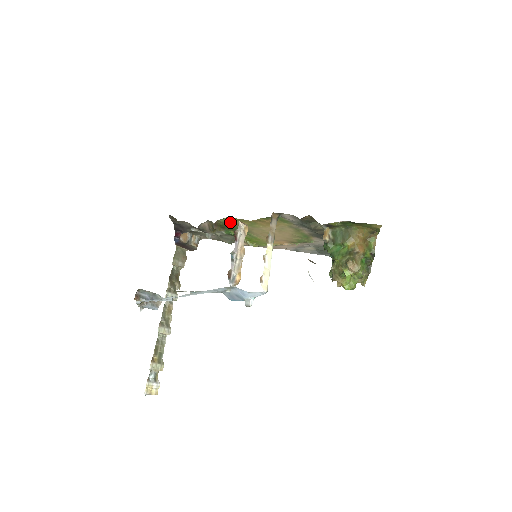
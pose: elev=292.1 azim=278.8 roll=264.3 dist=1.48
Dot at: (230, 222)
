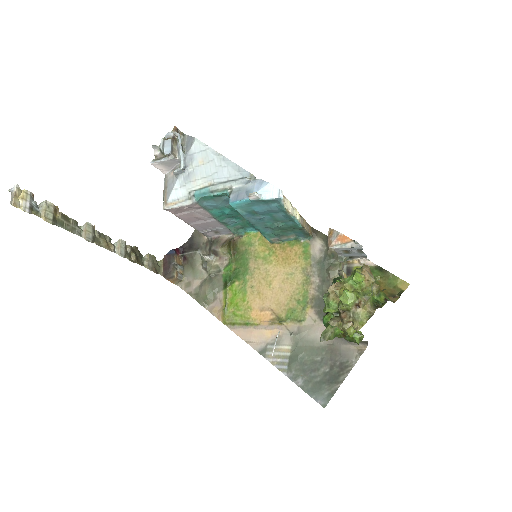
Dot at: (250, 245)
